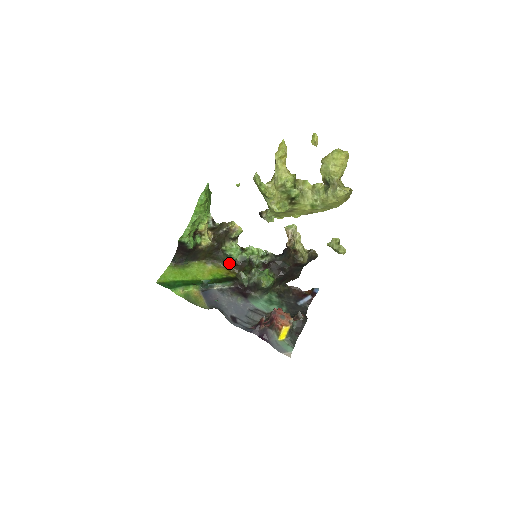
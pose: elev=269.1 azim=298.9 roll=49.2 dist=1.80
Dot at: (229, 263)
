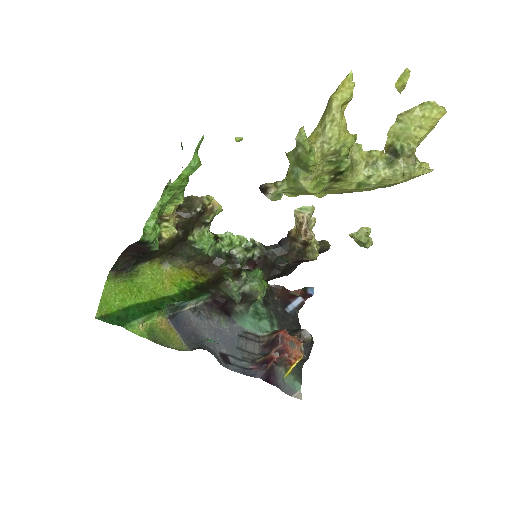
Dot at: (196, 260)
